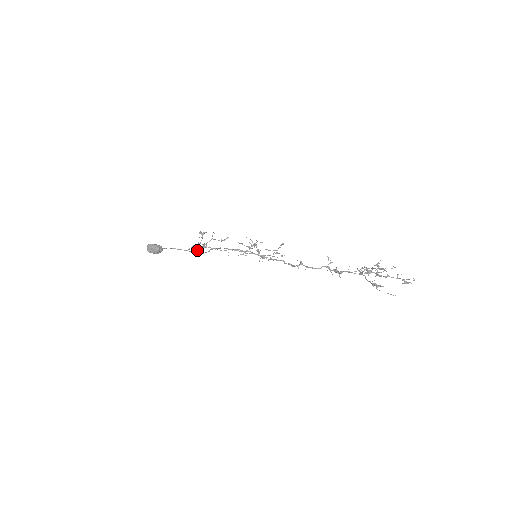
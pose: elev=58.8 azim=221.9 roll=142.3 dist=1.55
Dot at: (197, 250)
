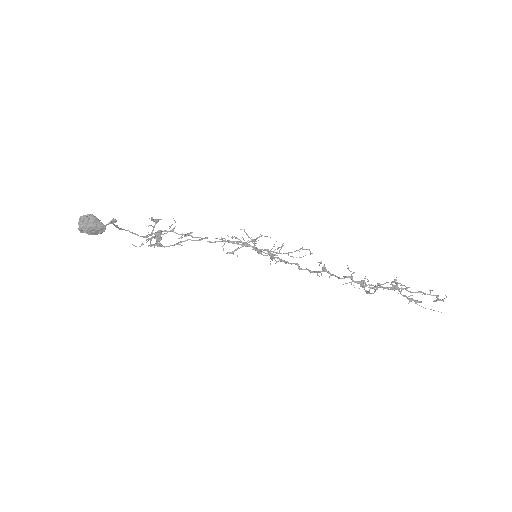
Dot at: (143, 244)
